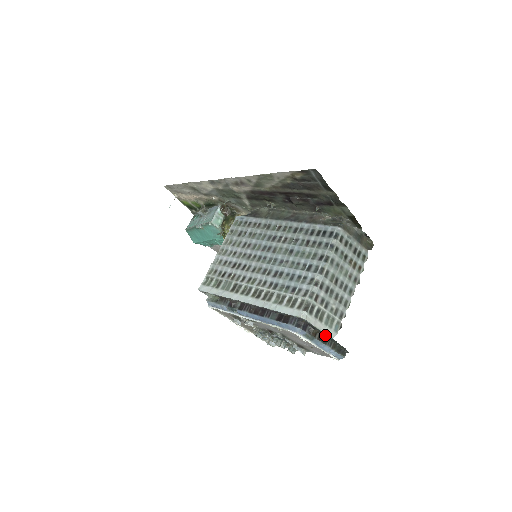
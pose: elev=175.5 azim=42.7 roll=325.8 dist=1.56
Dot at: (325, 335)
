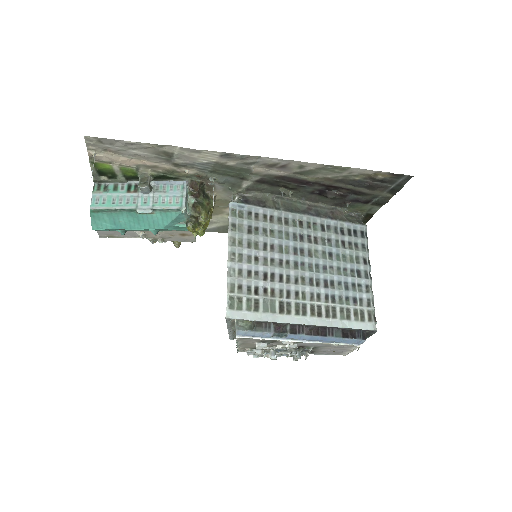
Dot at: occluded
